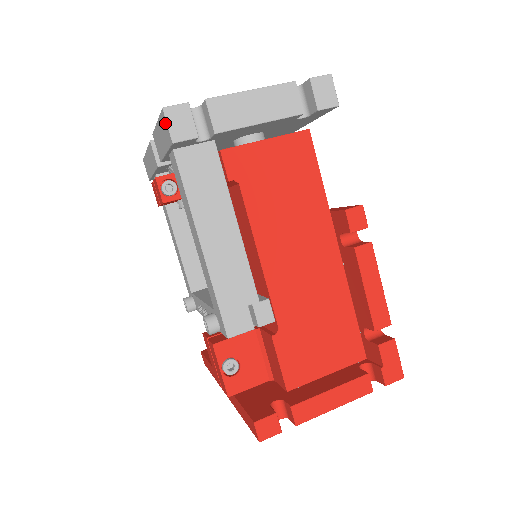
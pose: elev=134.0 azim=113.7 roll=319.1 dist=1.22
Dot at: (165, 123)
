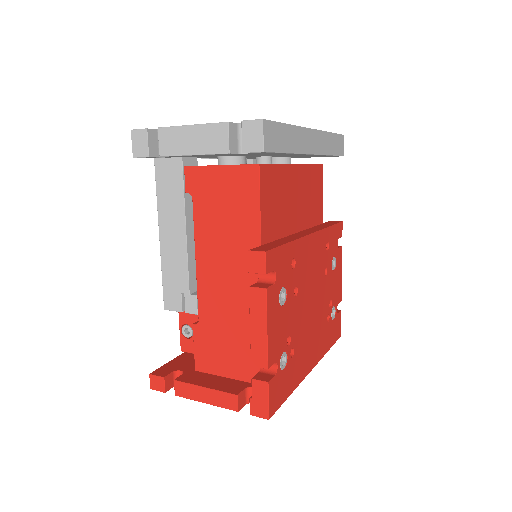
Dot at: (135, 141)
